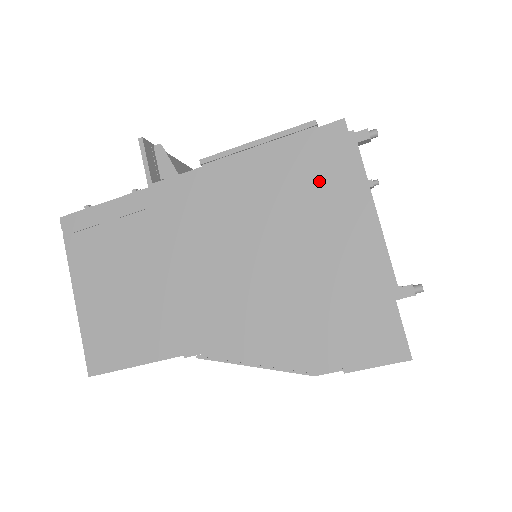
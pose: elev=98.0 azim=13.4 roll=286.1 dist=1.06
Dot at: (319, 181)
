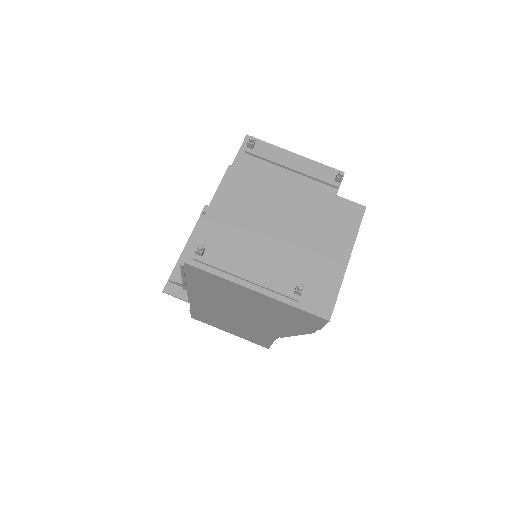
Dot at: (215, 284)
